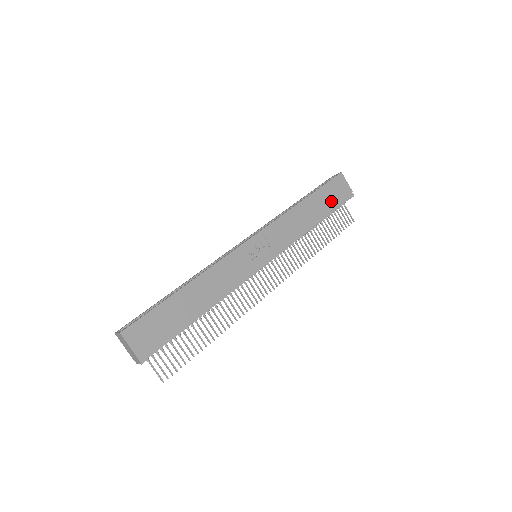
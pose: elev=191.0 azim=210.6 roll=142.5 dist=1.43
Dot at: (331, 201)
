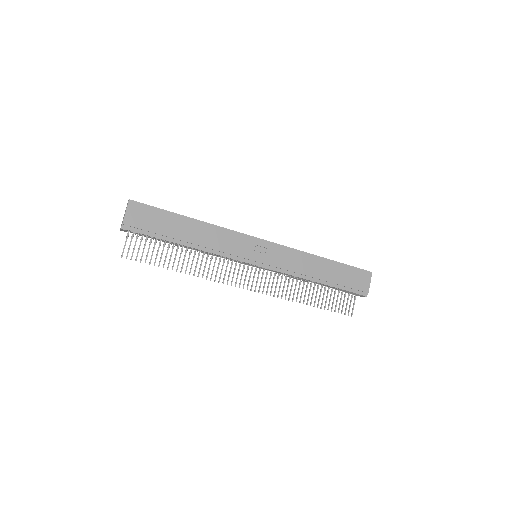
Dot at: (345, 280)
